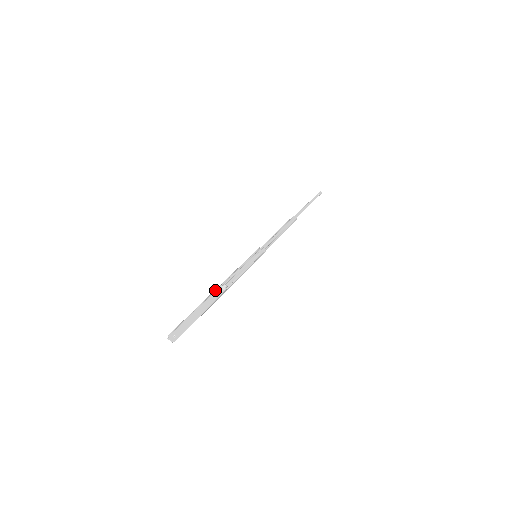
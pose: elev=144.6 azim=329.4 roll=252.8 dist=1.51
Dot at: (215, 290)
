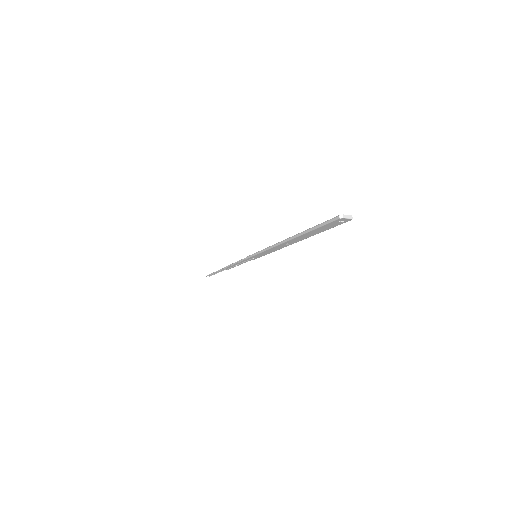
Dot at: (285, 240)
